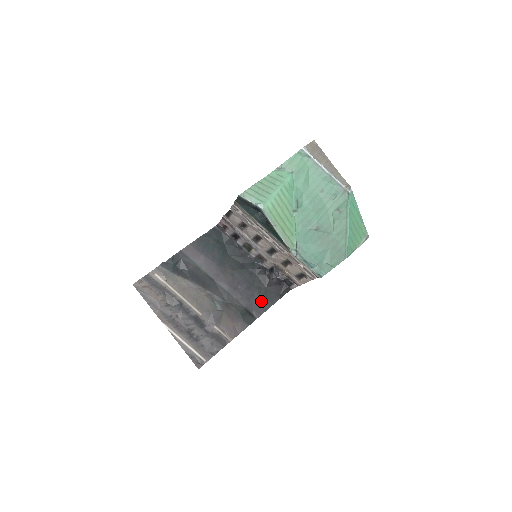
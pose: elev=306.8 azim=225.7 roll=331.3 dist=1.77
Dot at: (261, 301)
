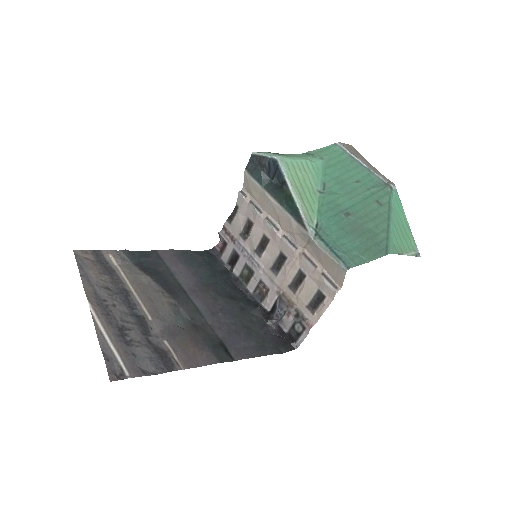
Dot at: (248, 344)
